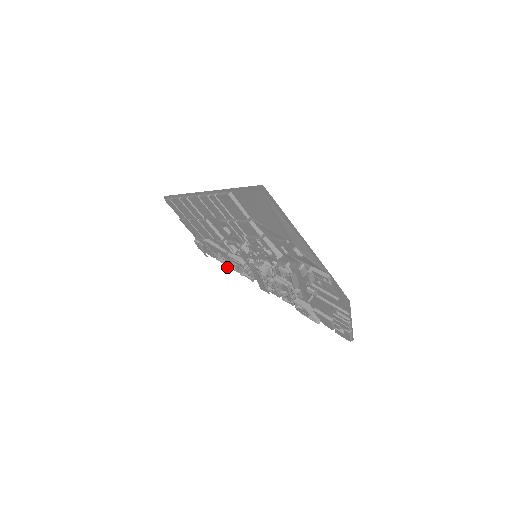
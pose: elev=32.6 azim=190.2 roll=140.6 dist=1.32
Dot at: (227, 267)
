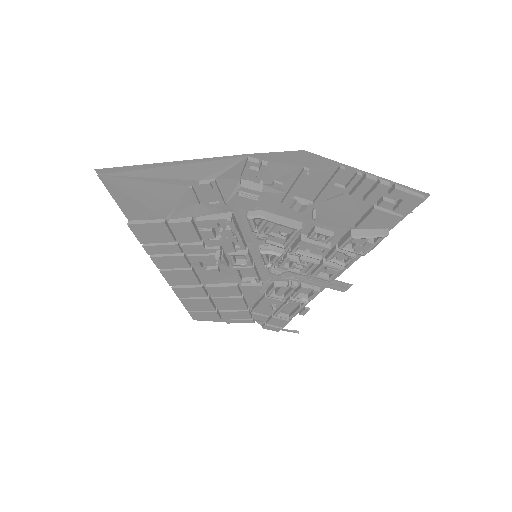
Dot at: (304, 314)
